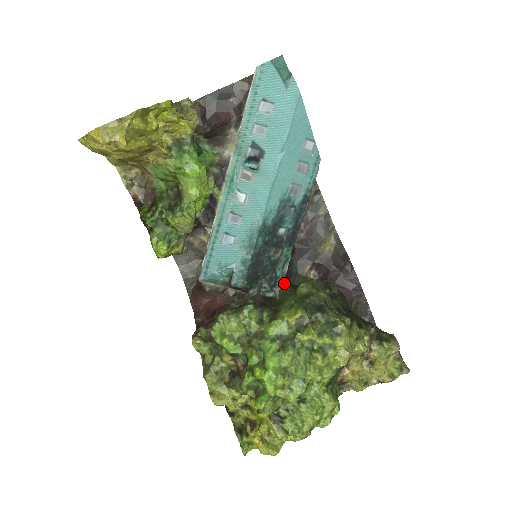
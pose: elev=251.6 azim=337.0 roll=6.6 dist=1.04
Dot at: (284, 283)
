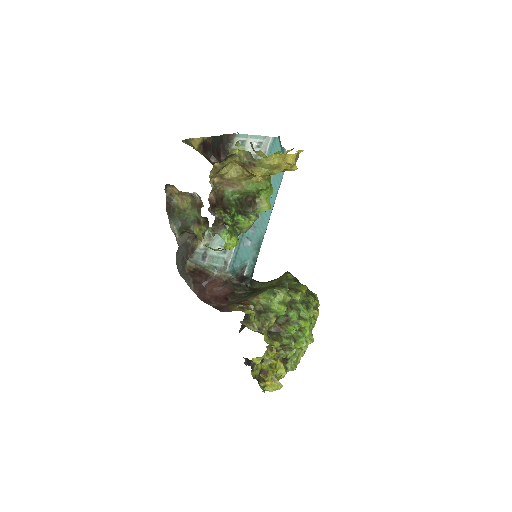
Dot at: occluded
